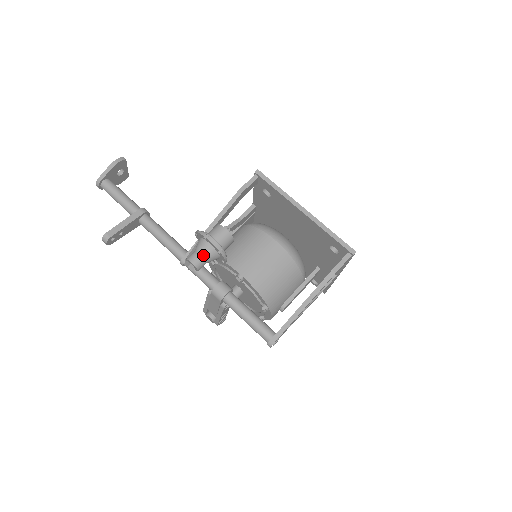
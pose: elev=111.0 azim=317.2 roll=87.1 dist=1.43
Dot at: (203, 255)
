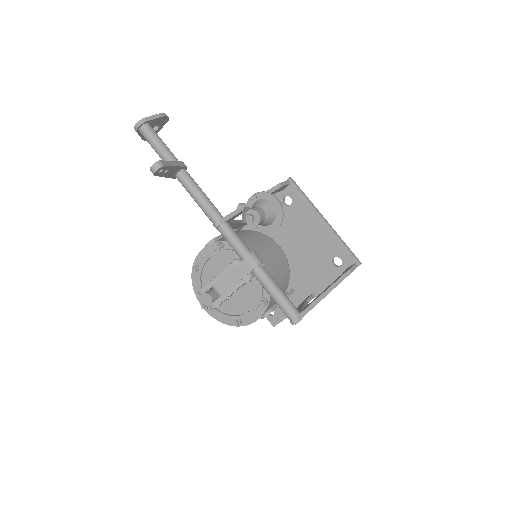
Dot at: (266, 212)
